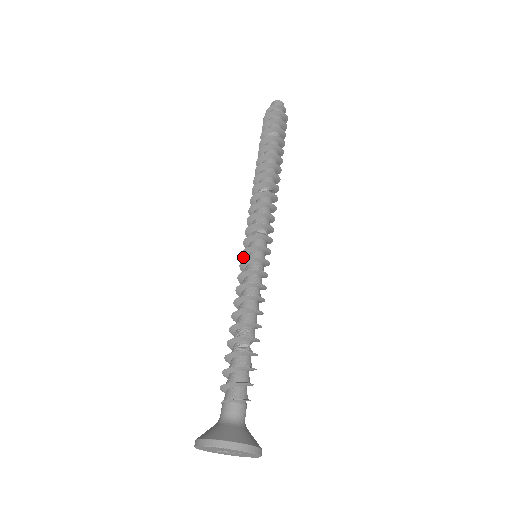
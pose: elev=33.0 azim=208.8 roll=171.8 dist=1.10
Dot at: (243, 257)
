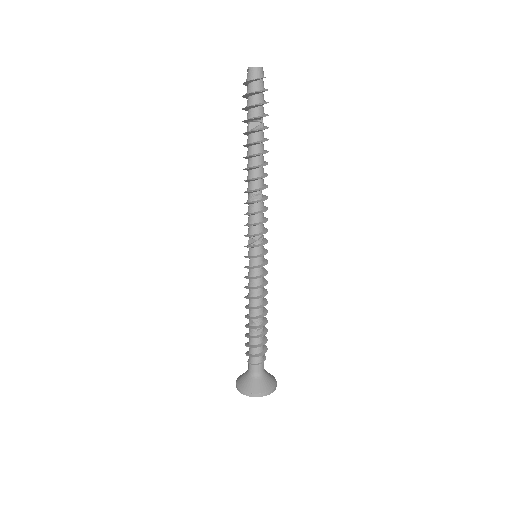
Dot at: (245, 257)
